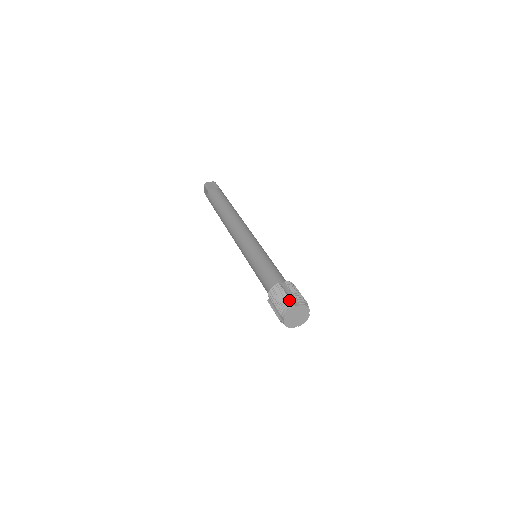
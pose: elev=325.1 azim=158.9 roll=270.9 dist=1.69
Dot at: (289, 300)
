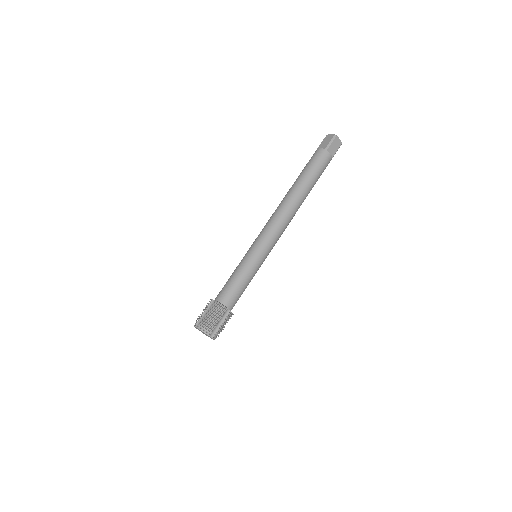
Dot at: (213, 328)
